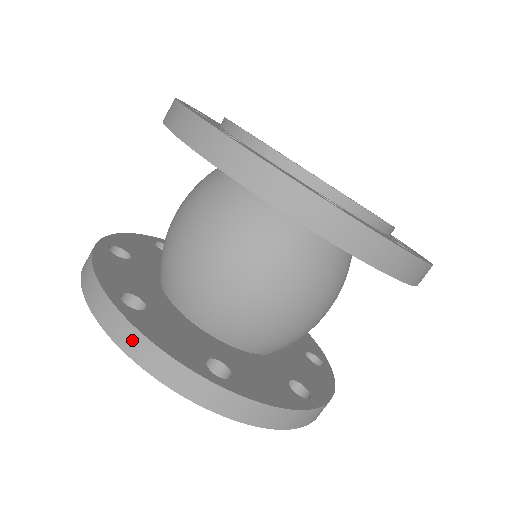
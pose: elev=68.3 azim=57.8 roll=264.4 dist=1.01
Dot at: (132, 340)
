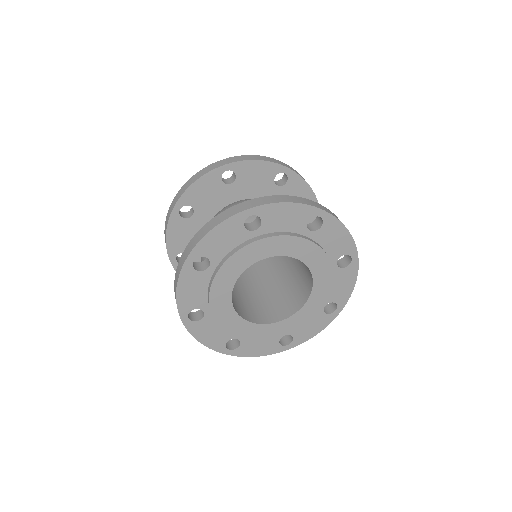
Dot at: (201, 233)
